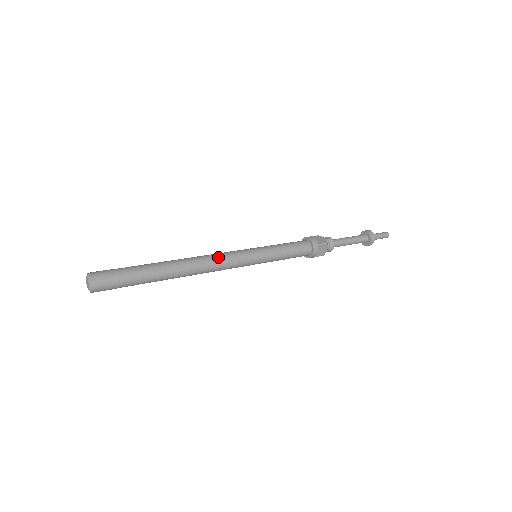
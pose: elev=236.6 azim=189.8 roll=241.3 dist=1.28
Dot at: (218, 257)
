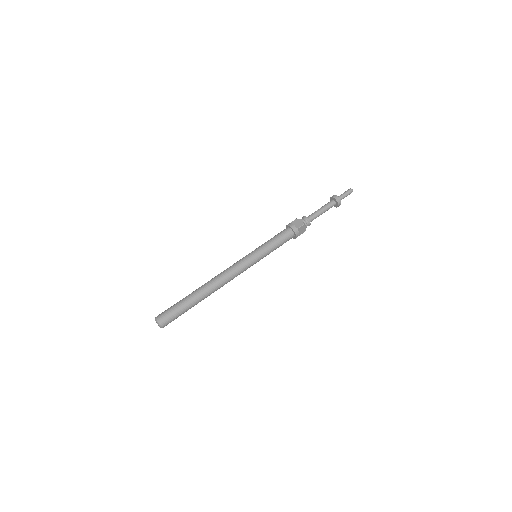
Dot at: (230, 271)
